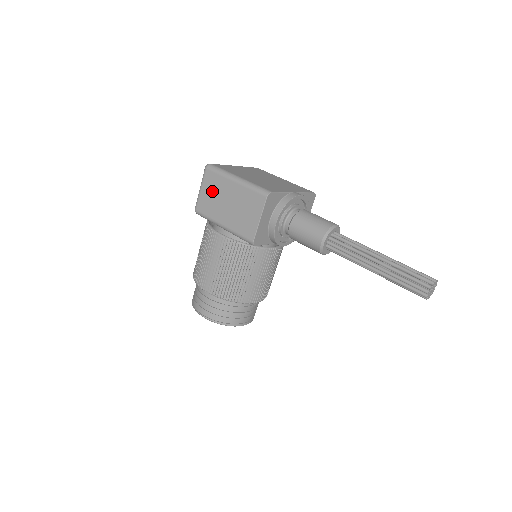
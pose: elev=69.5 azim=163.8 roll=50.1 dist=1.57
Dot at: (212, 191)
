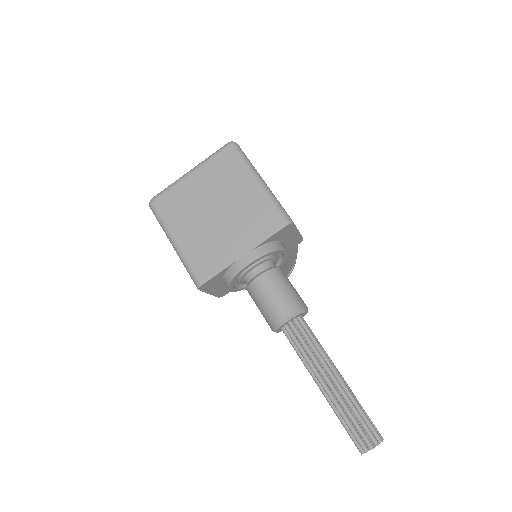
Dot at: occluded
